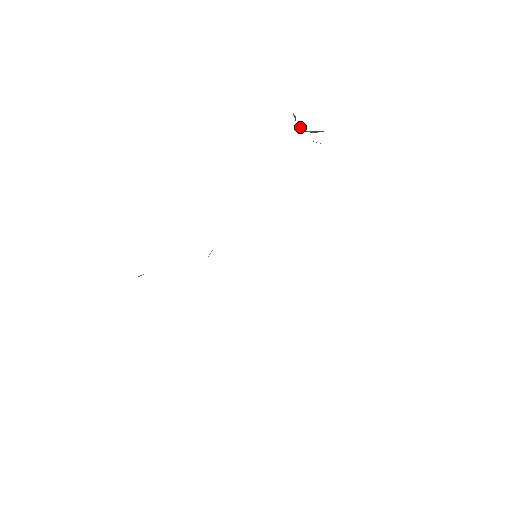
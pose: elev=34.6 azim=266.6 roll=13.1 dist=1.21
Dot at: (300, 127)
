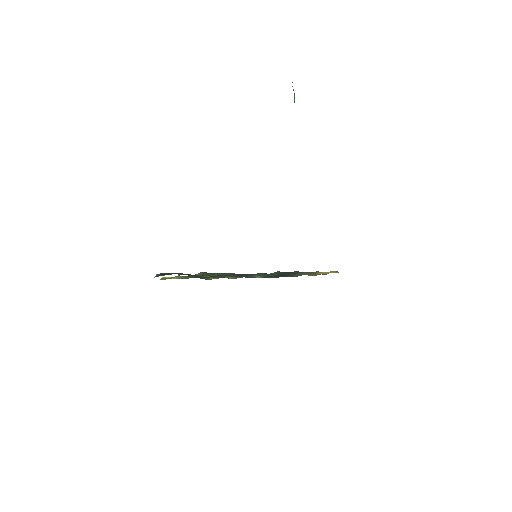
Dot at: occluded
